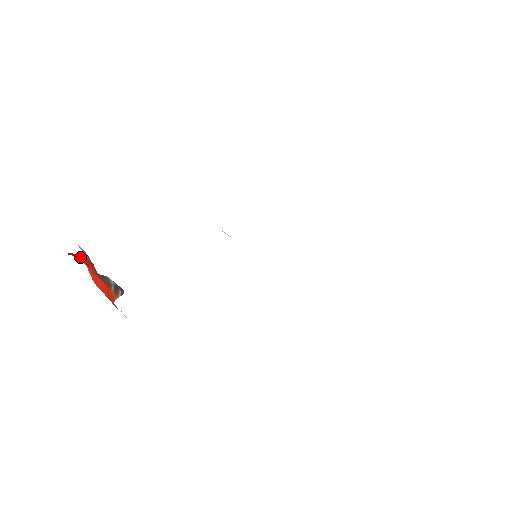
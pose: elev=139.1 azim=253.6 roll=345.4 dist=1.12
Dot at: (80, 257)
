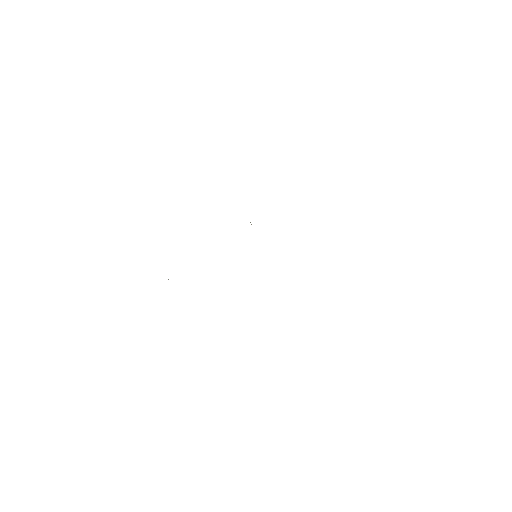
Dot at: occluded
